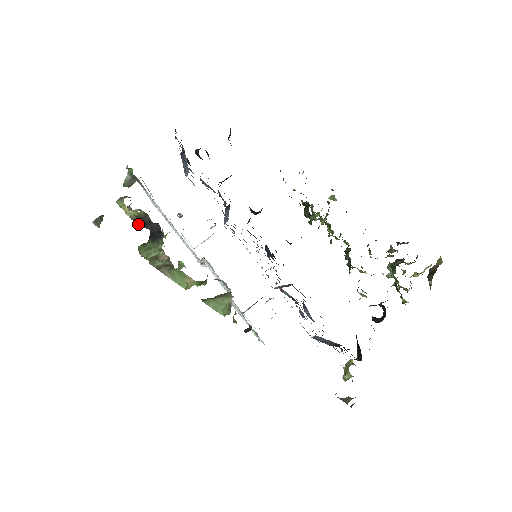
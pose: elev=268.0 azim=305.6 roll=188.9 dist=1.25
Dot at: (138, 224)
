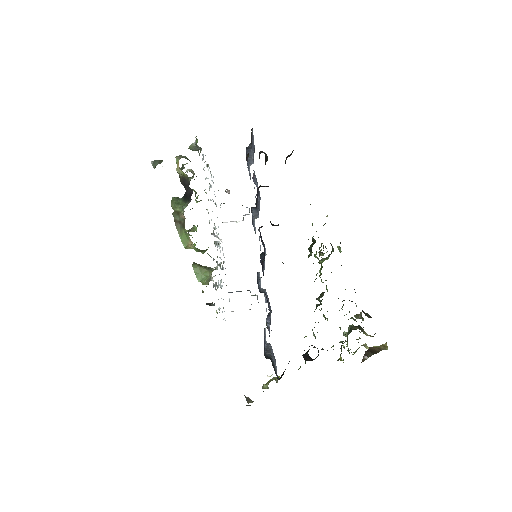
Dot at: (181, 182)
